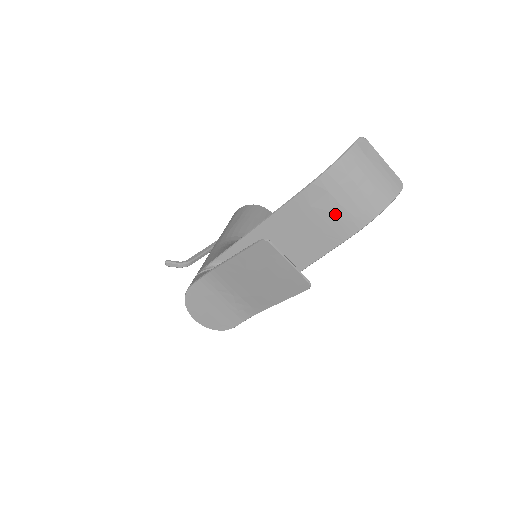
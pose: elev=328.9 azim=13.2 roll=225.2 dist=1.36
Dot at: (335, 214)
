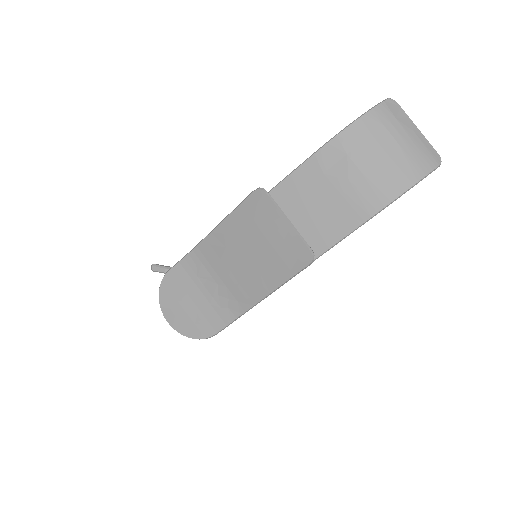
Dot at: (354, 184)
